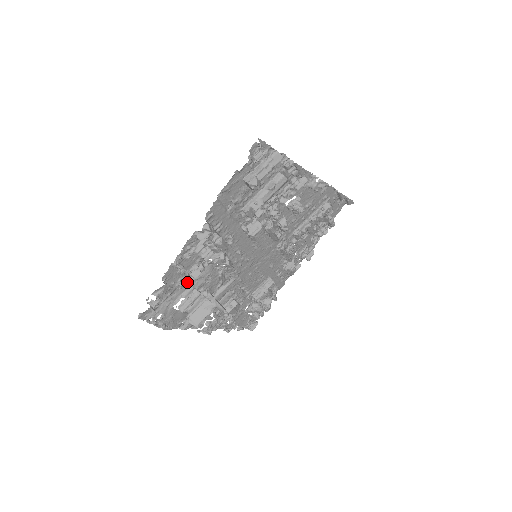
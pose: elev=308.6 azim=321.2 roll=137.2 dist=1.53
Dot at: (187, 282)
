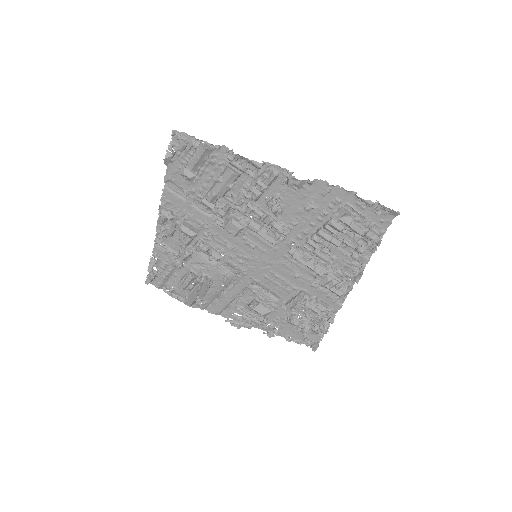
Dot at: (181, 263)
